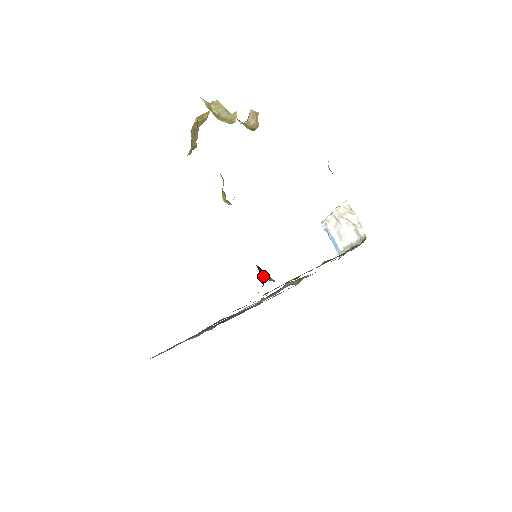
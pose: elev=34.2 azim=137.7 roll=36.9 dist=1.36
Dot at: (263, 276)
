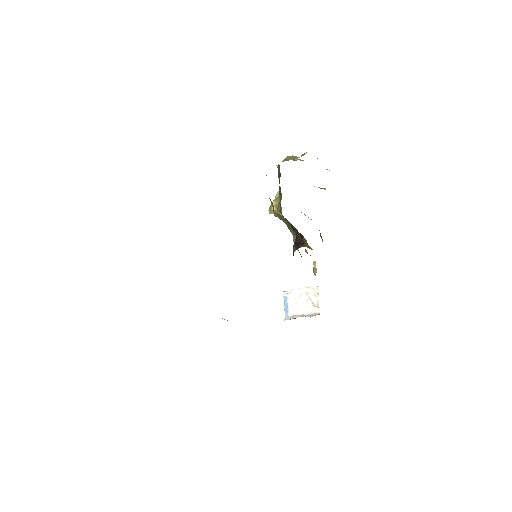
Dot at: (301, 244)
